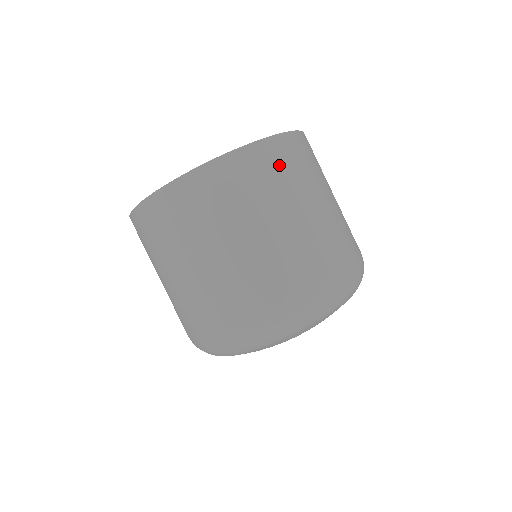
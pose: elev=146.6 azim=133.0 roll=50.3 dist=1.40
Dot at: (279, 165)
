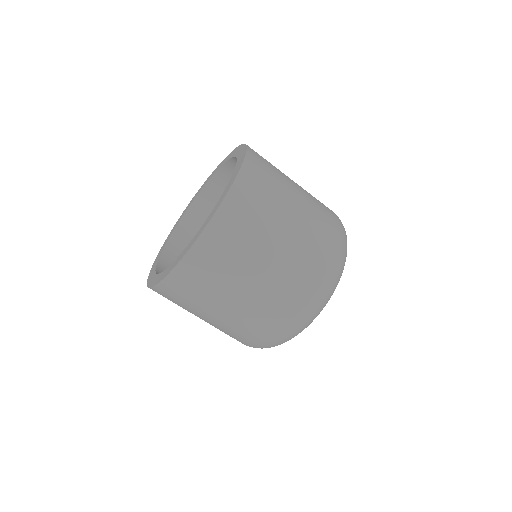
Dot at: (265, 159)
